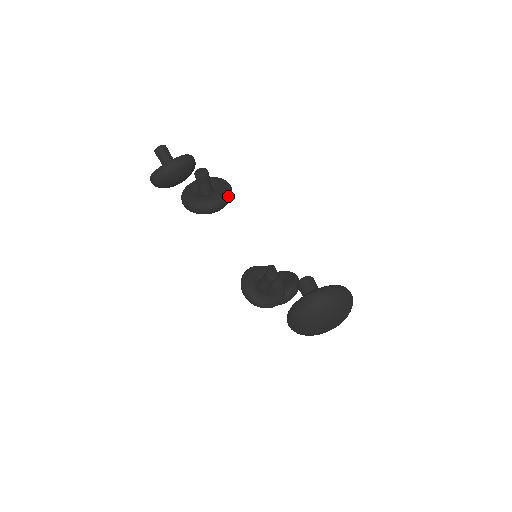
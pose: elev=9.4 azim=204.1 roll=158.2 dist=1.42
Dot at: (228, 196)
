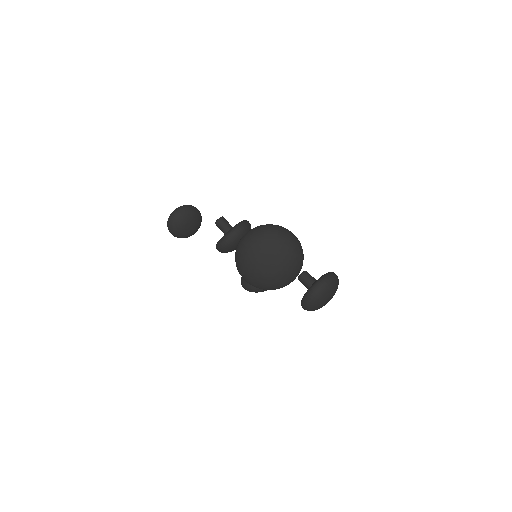
Dot at: (239, 226)
